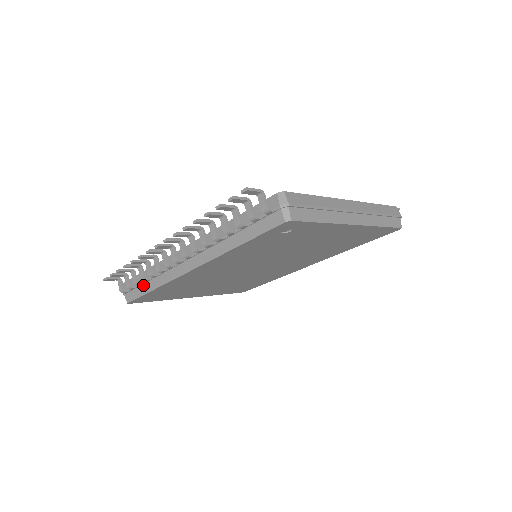
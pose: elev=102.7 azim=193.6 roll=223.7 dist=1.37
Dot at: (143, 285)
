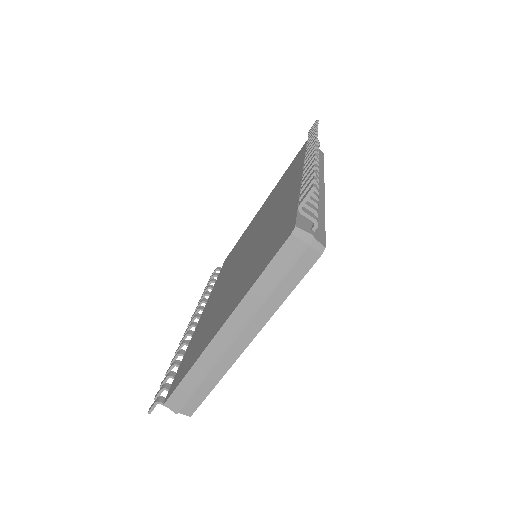
Dot at: occluded
